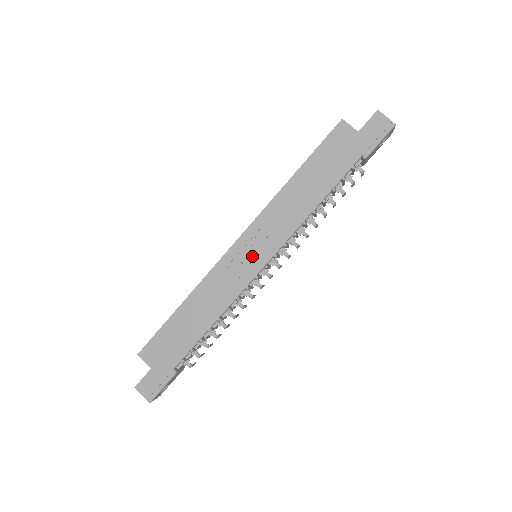
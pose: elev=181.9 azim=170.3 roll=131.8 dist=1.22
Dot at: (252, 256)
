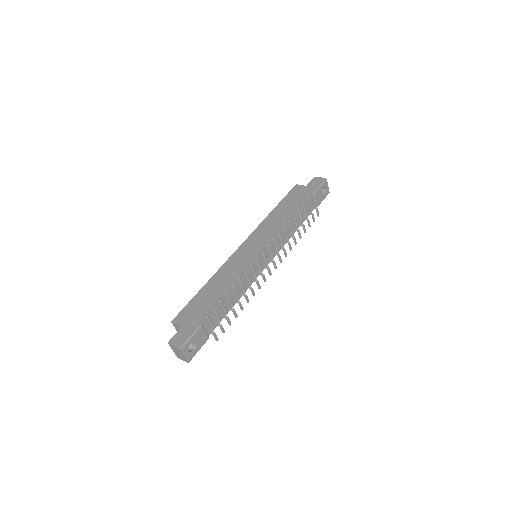
Dot at: (252, 249)
